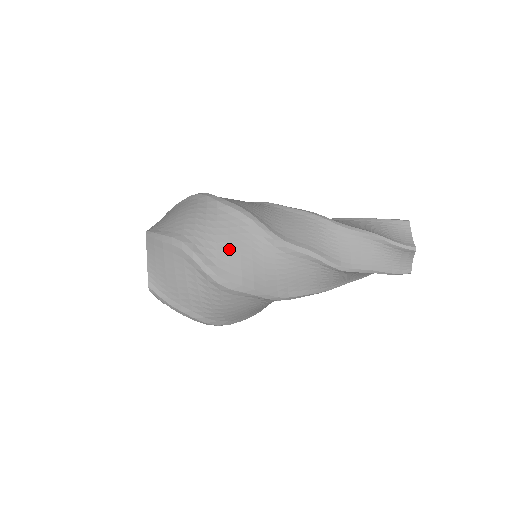
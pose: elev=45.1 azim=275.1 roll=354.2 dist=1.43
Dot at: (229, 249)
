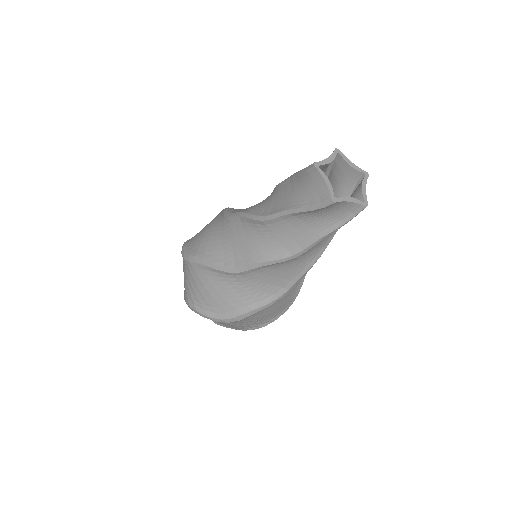
Dot at: (212, 297)
